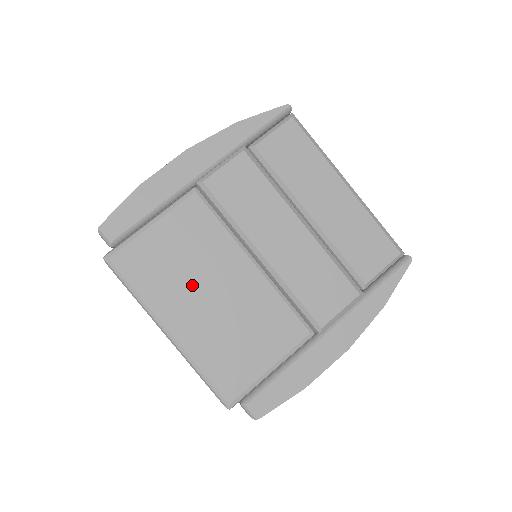
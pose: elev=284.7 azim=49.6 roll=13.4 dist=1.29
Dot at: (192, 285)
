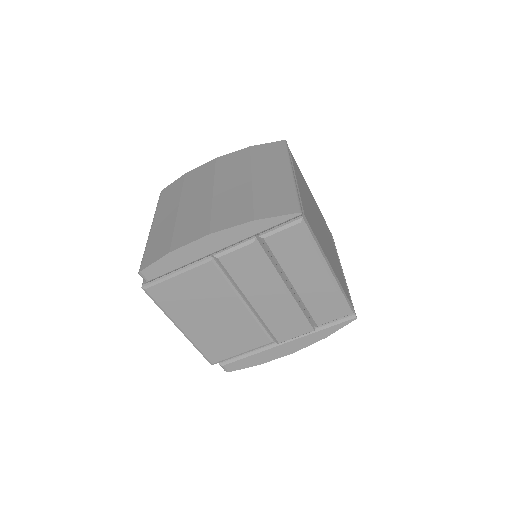
Dot at: (200, 310)
